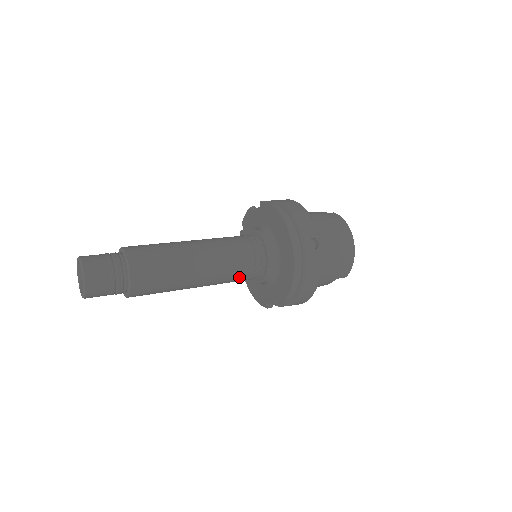
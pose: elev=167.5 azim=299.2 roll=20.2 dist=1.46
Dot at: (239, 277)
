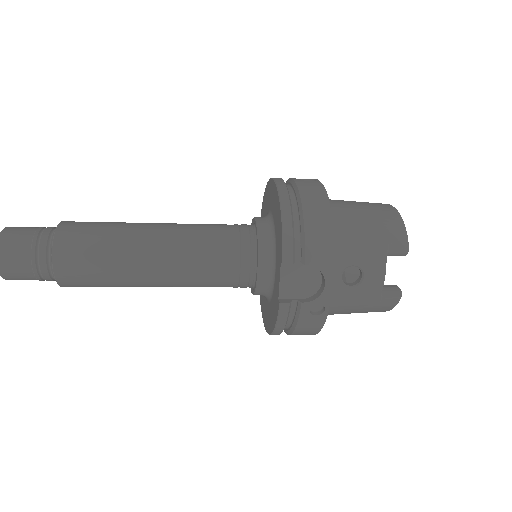
Dot at: (218, 249)
